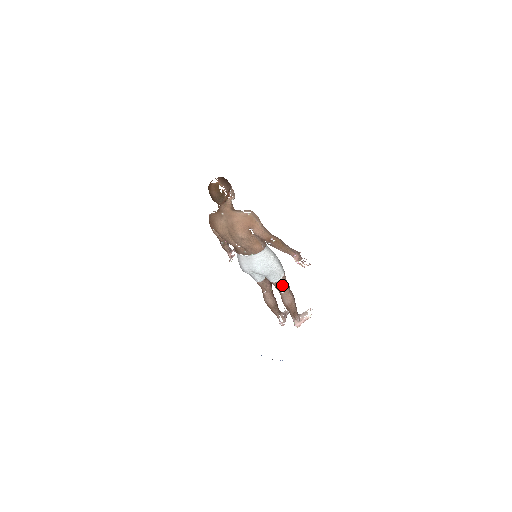
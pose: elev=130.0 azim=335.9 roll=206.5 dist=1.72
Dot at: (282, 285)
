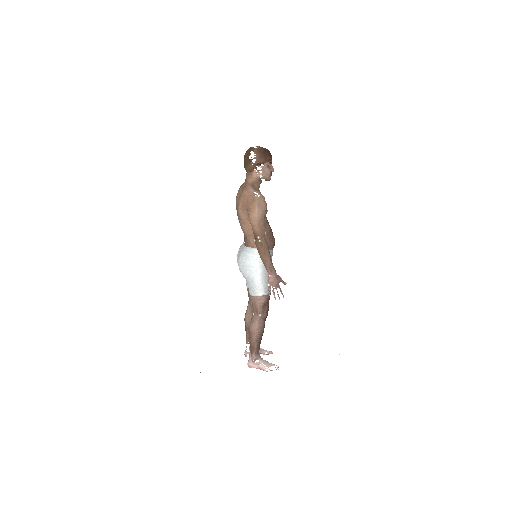
Dot at: (256, 305)
